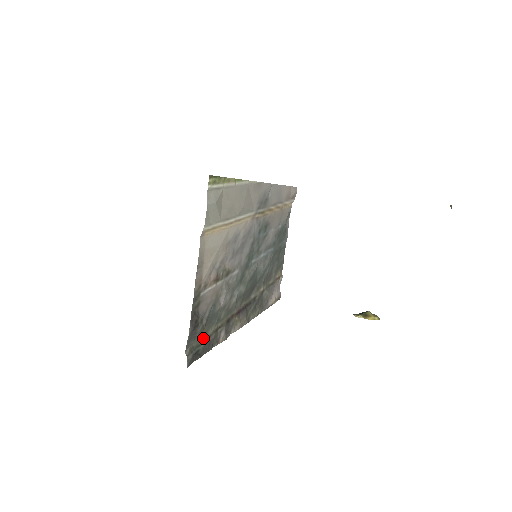
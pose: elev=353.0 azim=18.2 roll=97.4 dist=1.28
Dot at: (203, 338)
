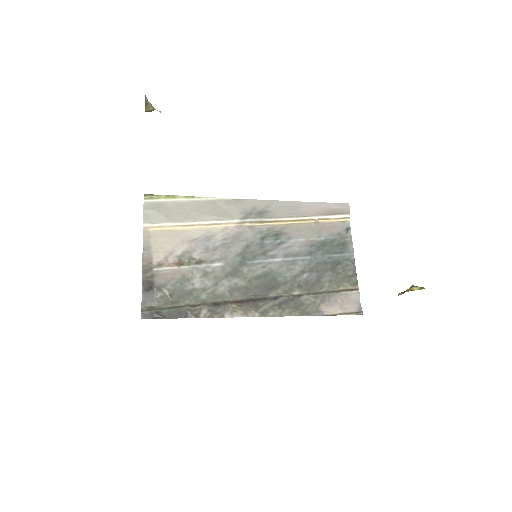
Dot at: (169, 306)
